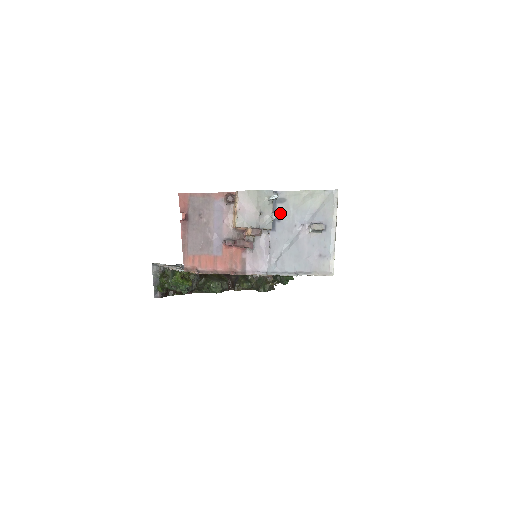
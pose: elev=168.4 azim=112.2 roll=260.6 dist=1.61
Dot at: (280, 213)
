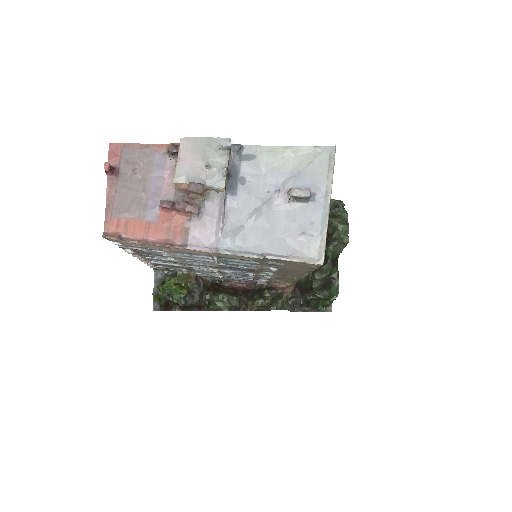
Dot at: (246, 173)
